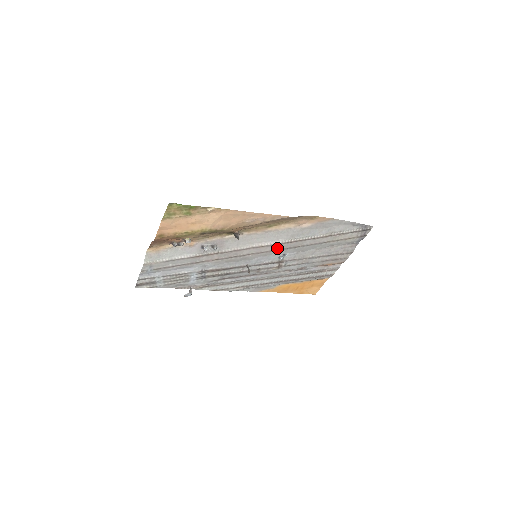
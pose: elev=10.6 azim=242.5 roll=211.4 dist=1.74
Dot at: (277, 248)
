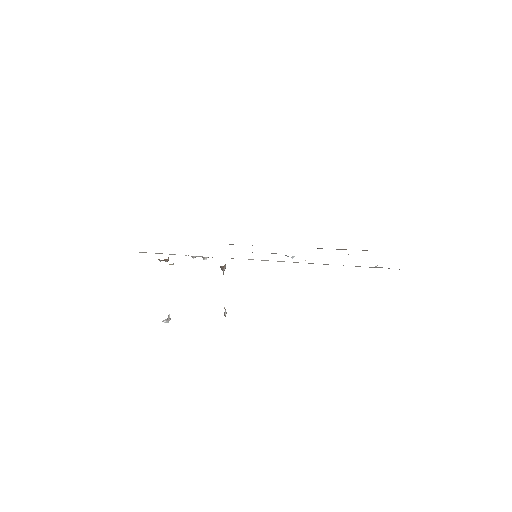
Dot at: occluded
